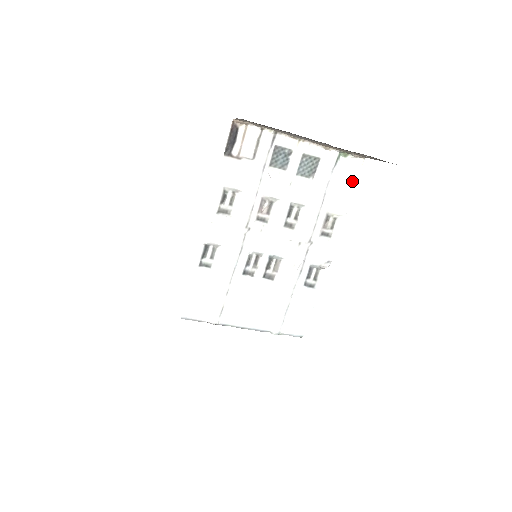
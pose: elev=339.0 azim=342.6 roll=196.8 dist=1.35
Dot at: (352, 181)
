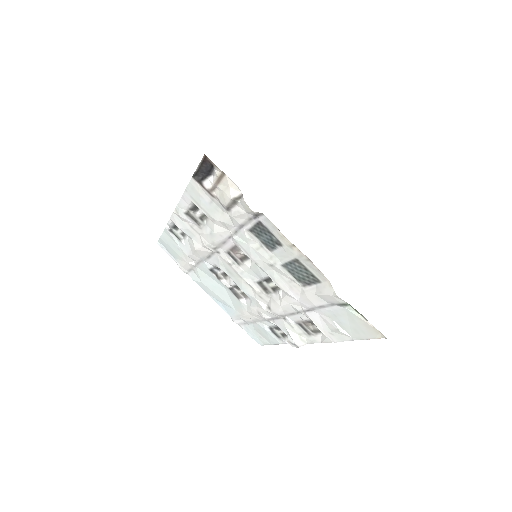
Dot at: (357, 333)
